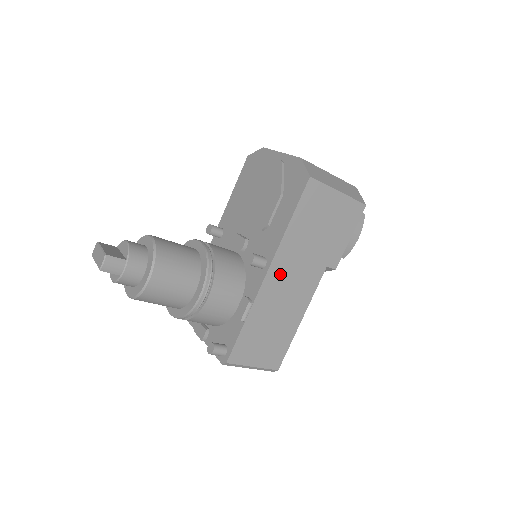
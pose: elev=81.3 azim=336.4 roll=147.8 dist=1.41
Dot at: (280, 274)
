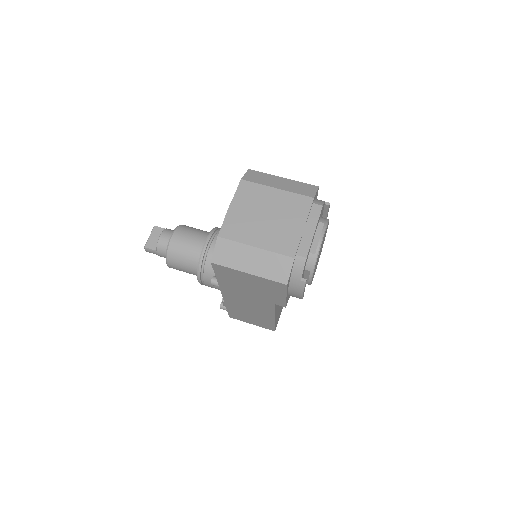
Dot at: (234, 297)
